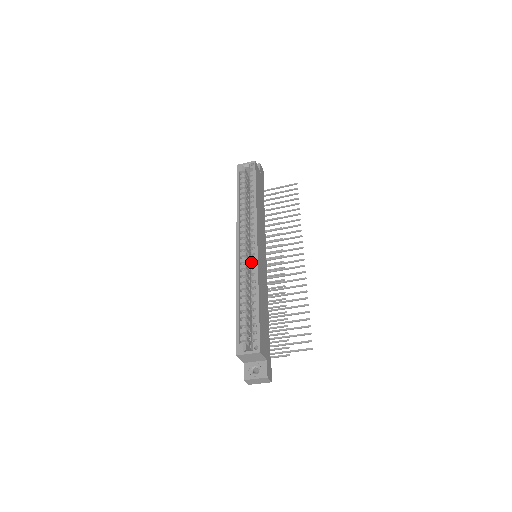
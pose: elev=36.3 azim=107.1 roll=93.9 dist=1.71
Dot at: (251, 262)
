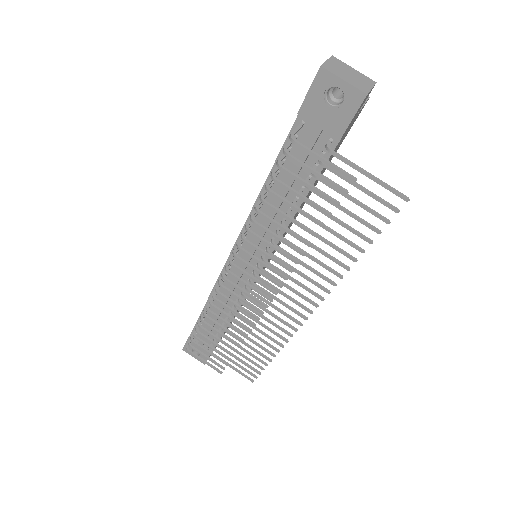
Dot at: occluded
